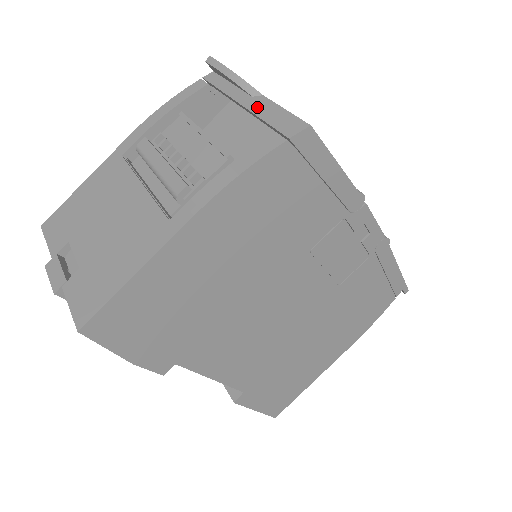
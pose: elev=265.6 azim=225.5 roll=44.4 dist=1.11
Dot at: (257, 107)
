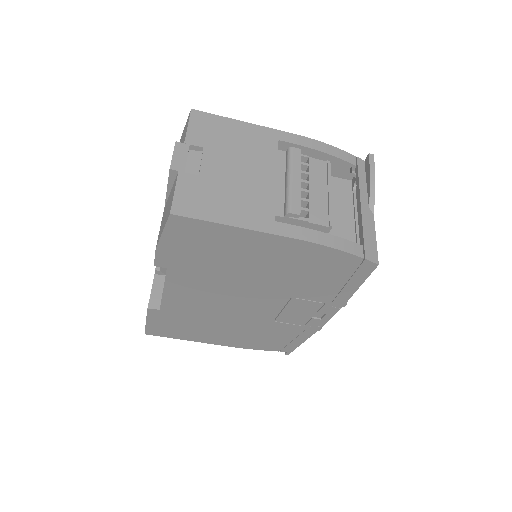
Dot at: (366, 218)
